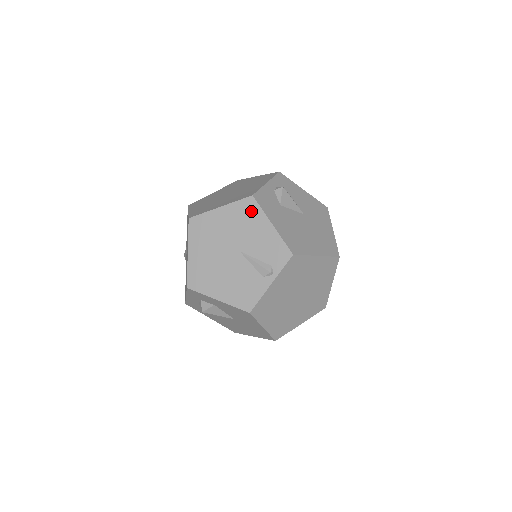
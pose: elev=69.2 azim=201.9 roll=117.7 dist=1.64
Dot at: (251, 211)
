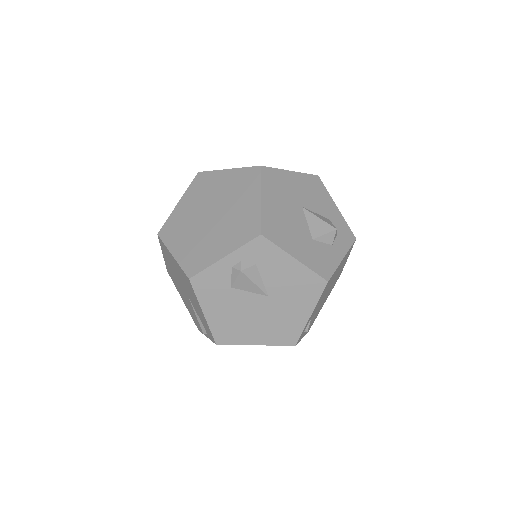
Dot at: (190, 287)
